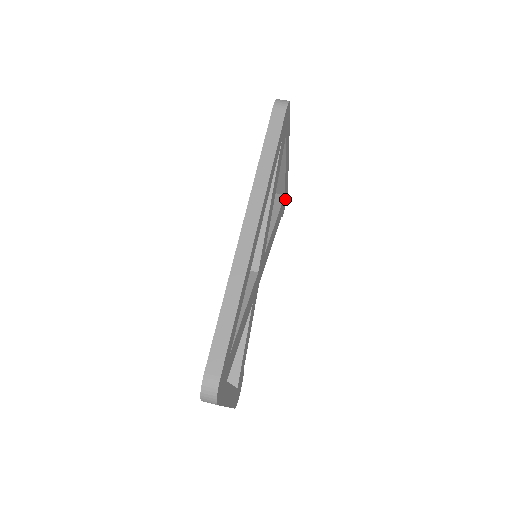
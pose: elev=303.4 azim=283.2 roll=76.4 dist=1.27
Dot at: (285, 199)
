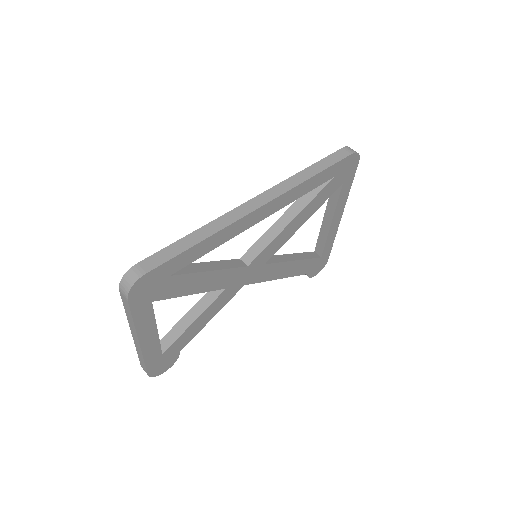
Dot at: (320, 264)
